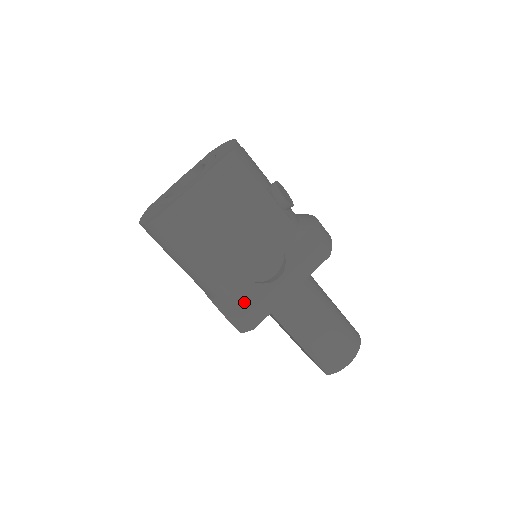
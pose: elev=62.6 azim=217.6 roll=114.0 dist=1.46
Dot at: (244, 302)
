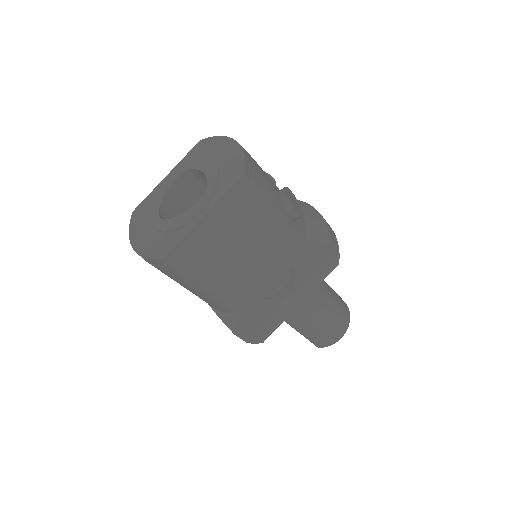
Dot at: (253, 320)
